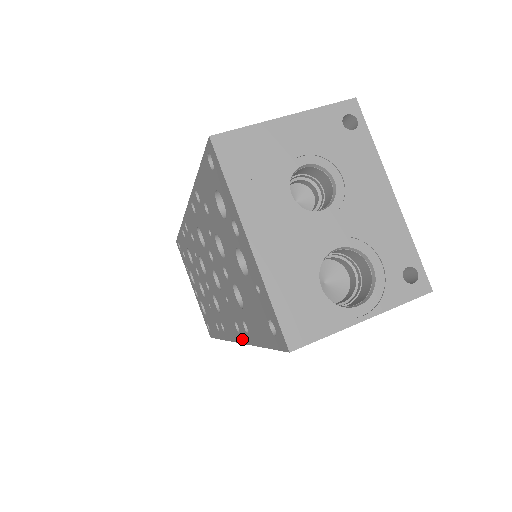
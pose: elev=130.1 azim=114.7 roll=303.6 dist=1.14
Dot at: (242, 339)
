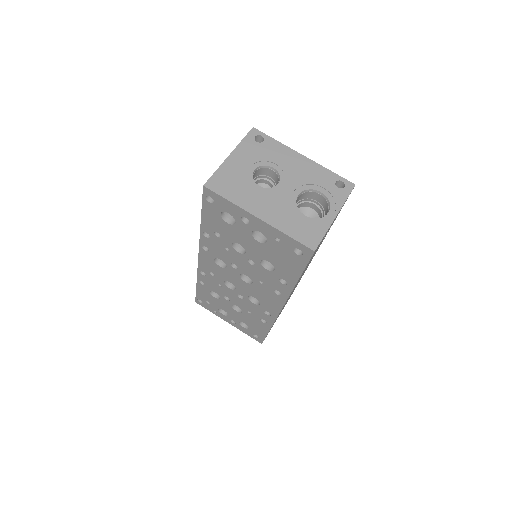
Dot at: (285, 296)
